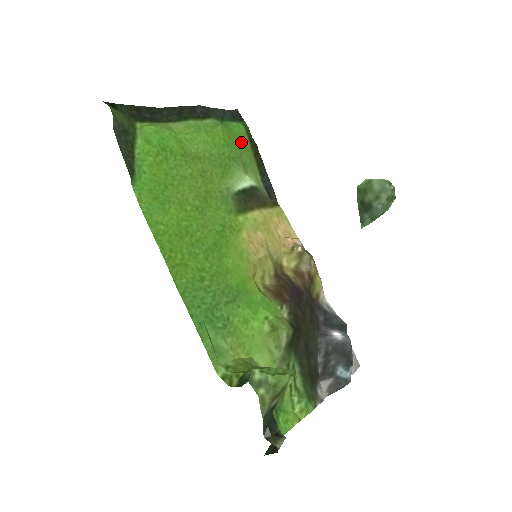
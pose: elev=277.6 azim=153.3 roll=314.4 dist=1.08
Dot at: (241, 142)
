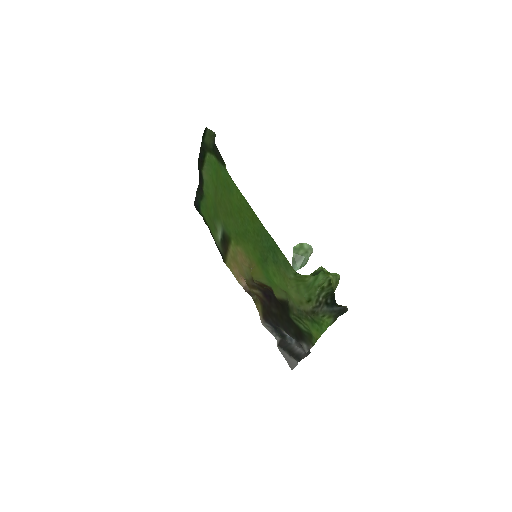
Dot at: (208, 218)
